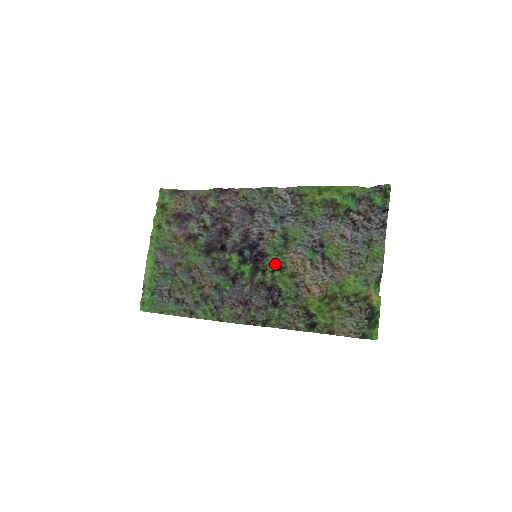
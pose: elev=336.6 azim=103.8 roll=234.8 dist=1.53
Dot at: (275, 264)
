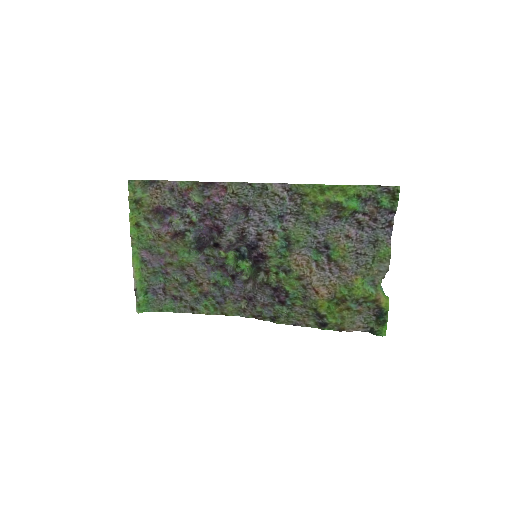
Dot at: (279, 267)
